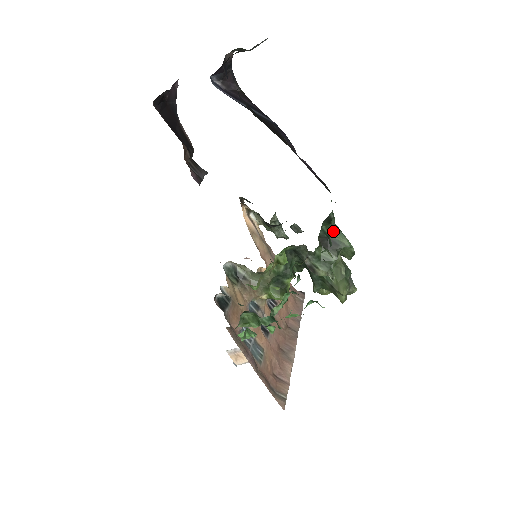
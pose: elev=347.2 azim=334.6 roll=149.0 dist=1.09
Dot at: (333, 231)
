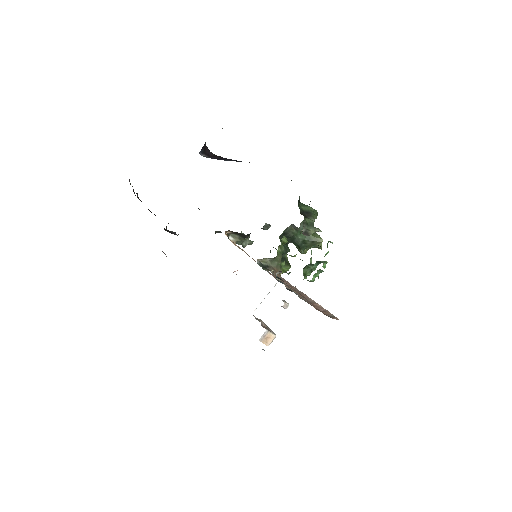
Dot at: occluded
